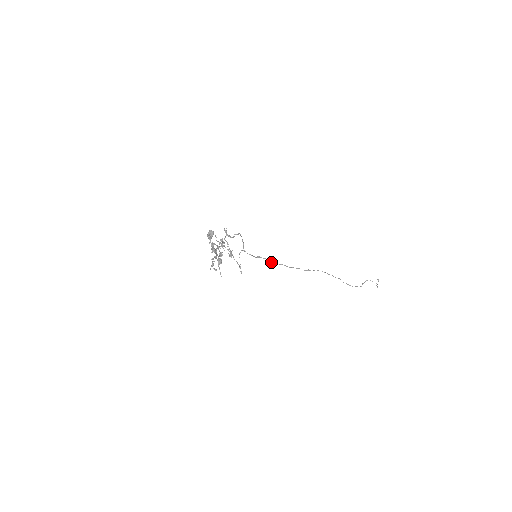
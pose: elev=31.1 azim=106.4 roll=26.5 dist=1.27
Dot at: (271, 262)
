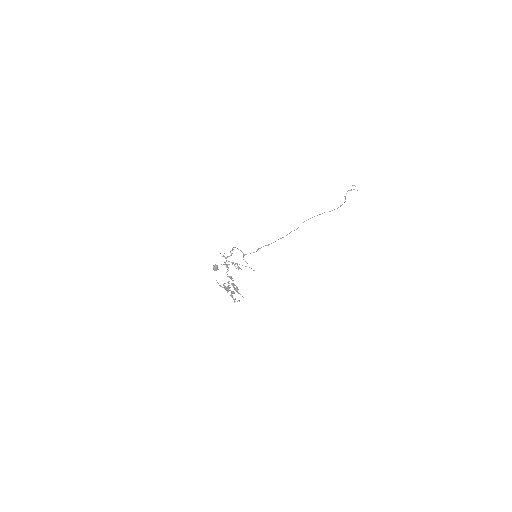
Dot at: occluded
